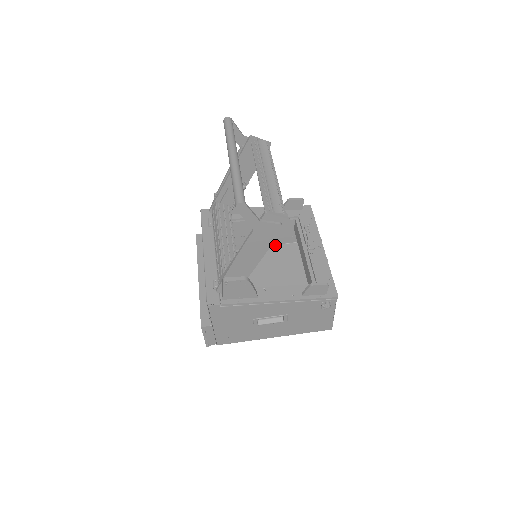
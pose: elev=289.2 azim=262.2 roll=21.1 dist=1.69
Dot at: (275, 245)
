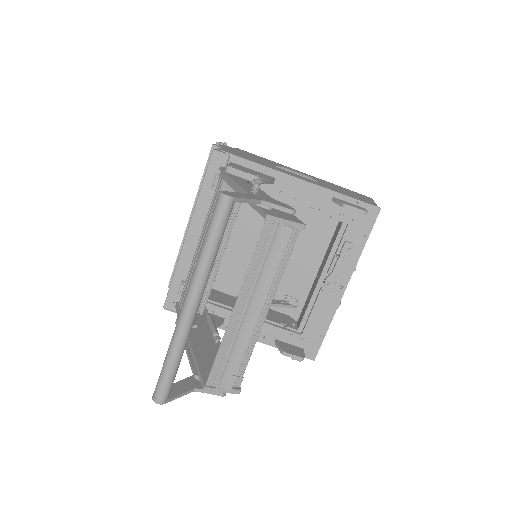
Dot at: occluded
